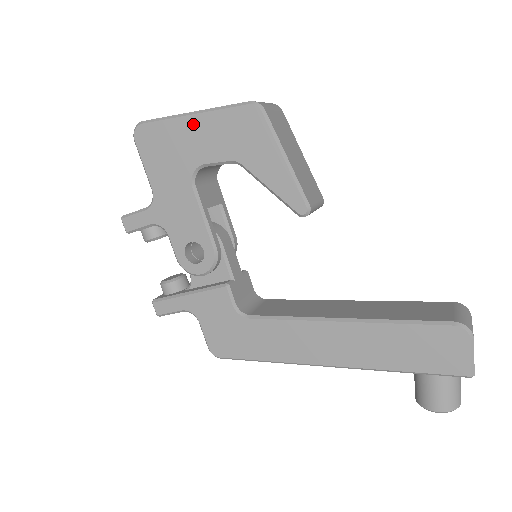
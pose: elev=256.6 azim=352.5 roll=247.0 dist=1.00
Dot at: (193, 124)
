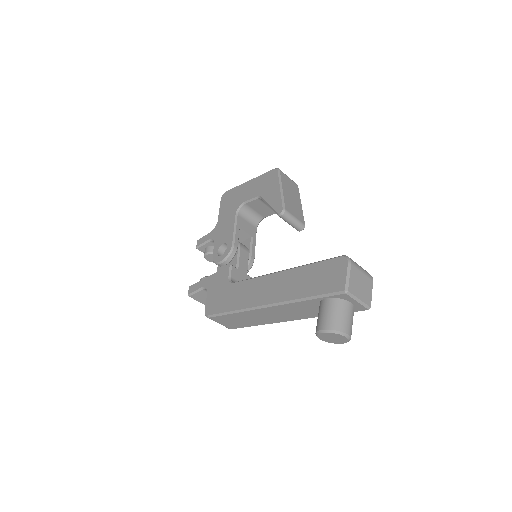
Dot at: (248, 185)
